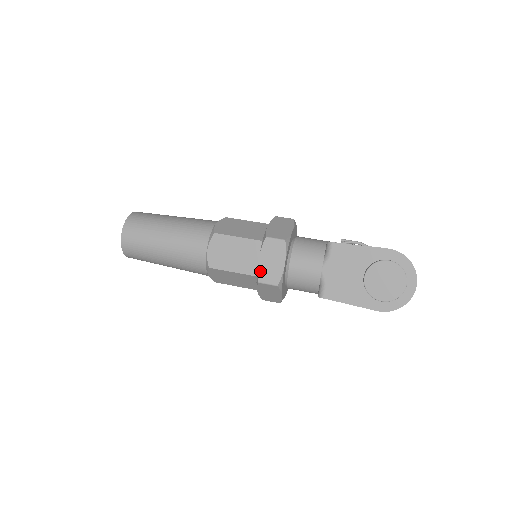
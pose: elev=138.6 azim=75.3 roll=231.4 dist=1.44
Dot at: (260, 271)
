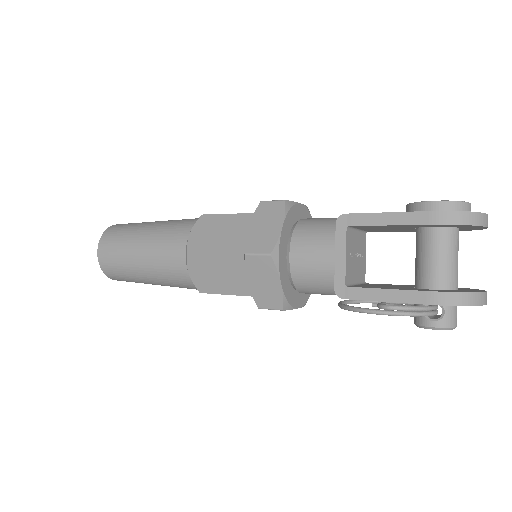
Dot at: occluded
